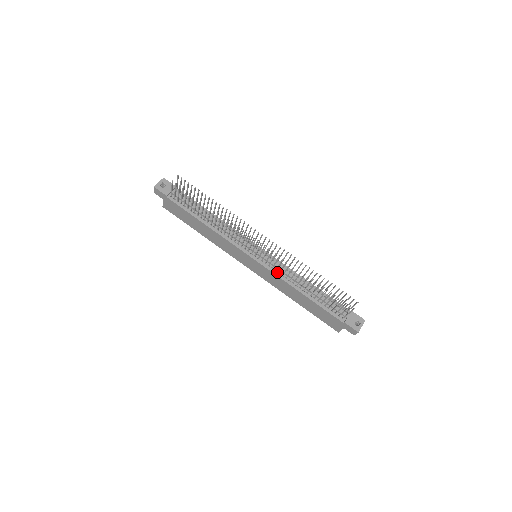
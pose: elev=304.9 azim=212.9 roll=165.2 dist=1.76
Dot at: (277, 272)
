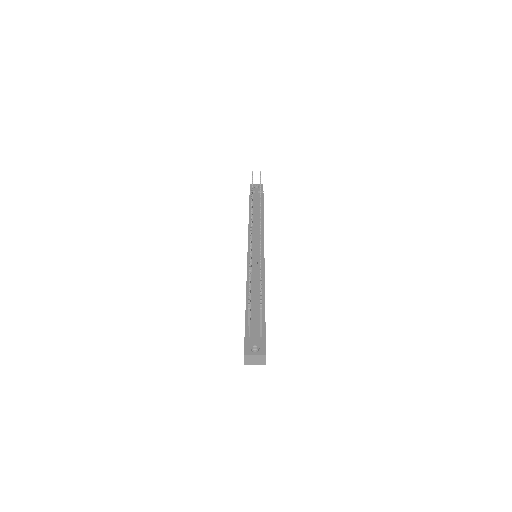
Dot at: (251, 269)
